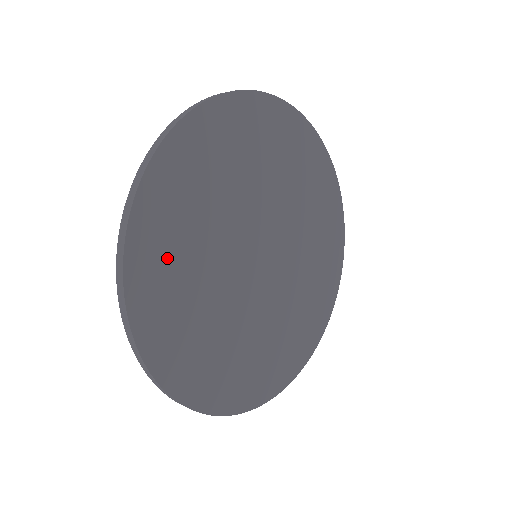
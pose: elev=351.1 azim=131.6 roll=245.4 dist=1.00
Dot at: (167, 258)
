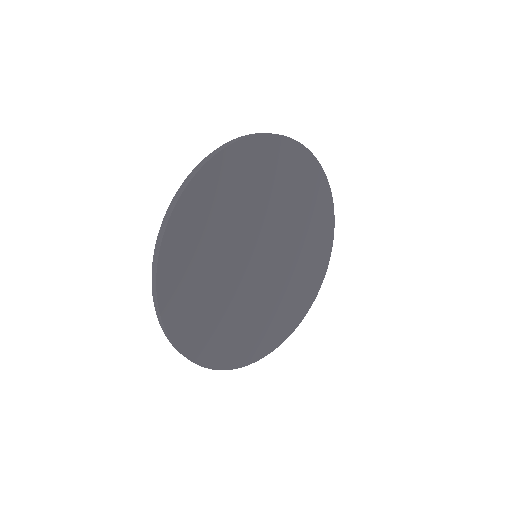
Dot at: (187, 264)
